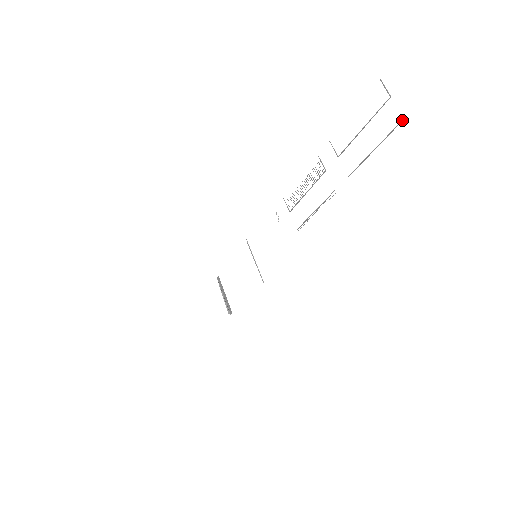
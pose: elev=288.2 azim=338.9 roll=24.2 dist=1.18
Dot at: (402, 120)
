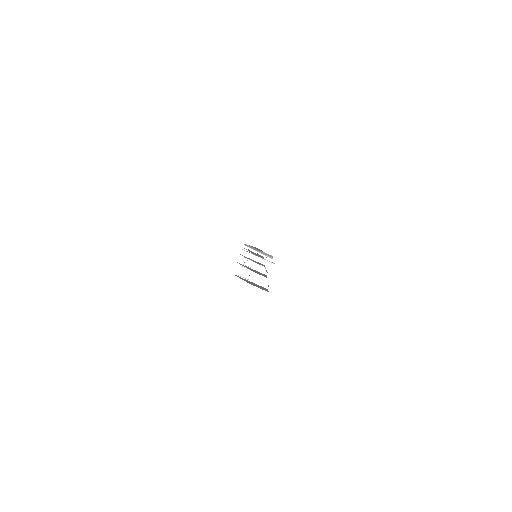
Dot at: occluded
